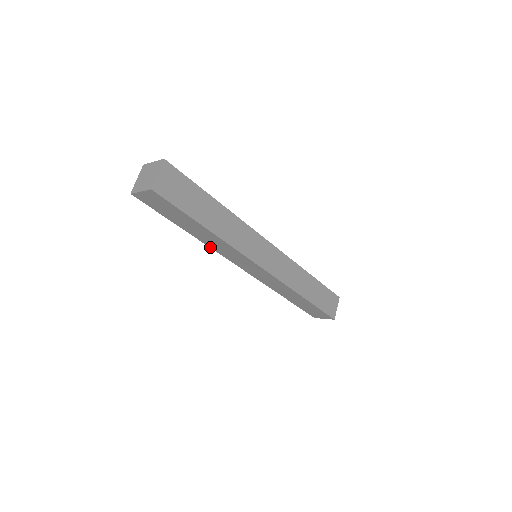
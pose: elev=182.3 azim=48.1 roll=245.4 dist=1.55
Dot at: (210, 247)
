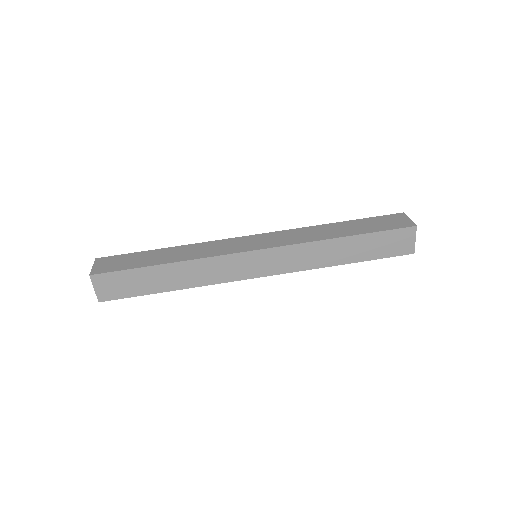
Dot at: occluded
